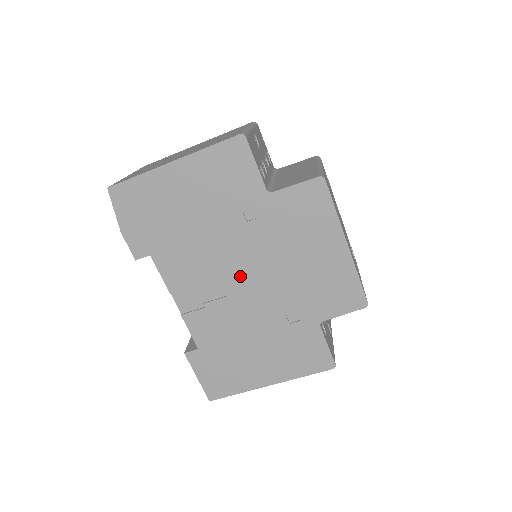
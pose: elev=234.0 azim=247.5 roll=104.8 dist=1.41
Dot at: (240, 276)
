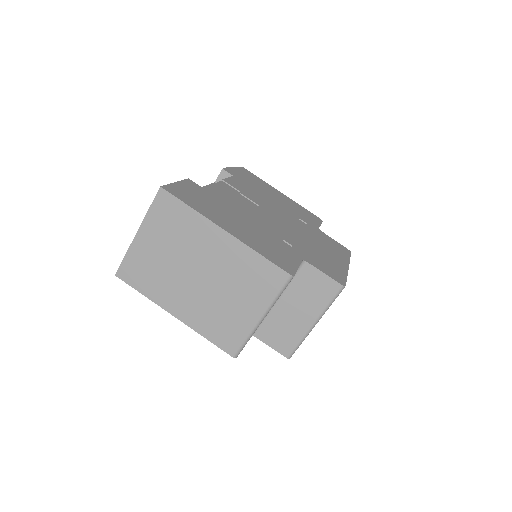
Dot at: (273, 215)
